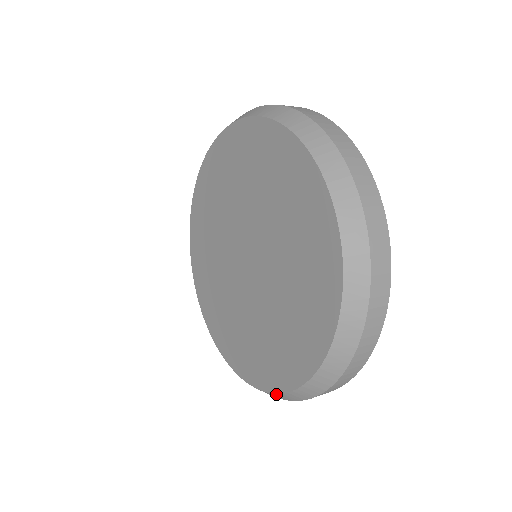
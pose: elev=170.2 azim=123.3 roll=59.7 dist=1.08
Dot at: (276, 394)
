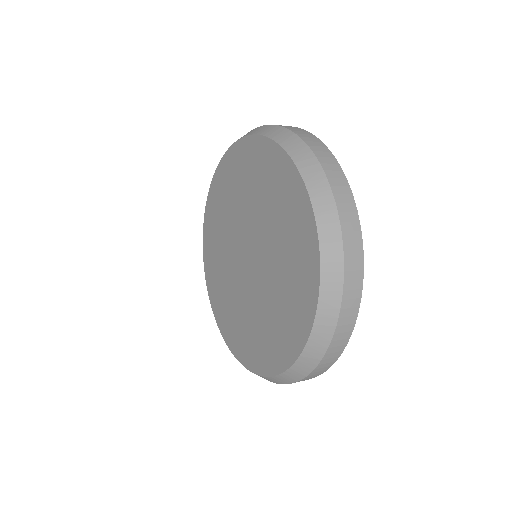
Dot at: (249, 370)
